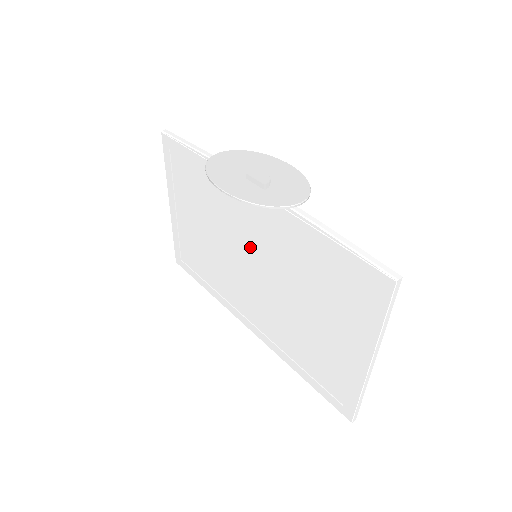
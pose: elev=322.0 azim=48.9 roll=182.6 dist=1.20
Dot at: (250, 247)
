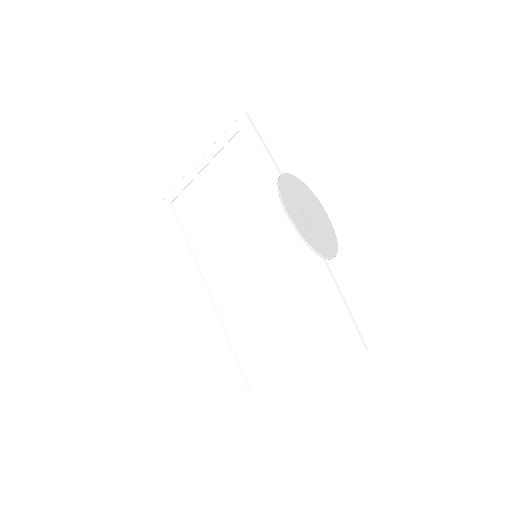
Dot at: (259, 249)
